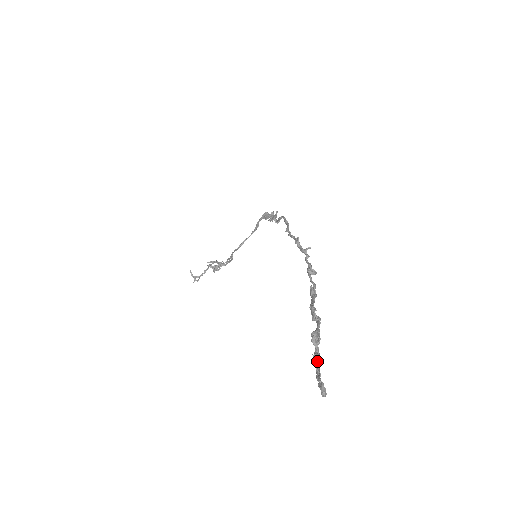
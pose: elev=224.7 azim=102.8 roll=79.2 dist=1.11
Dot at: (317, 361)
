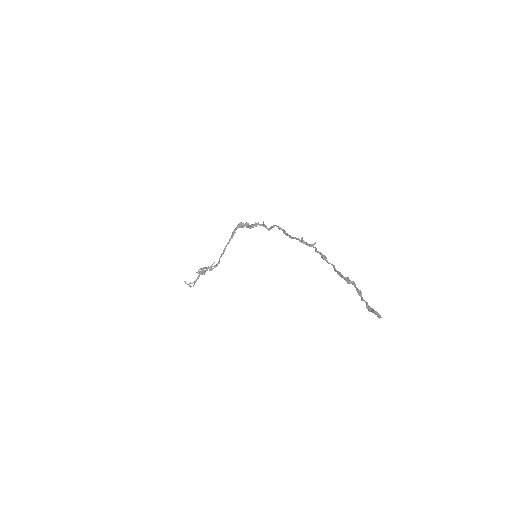
Dot at: occluded
